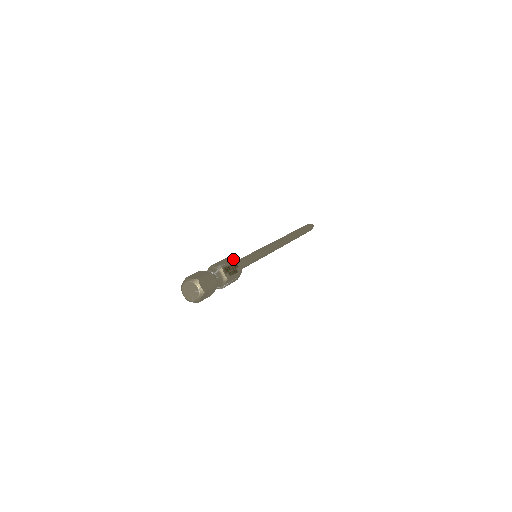
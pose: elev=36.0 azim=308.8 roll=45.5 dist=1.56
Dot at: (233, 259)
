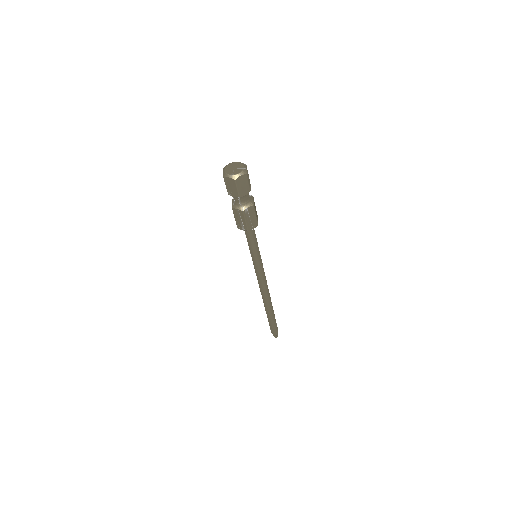
Dot at: occluded
